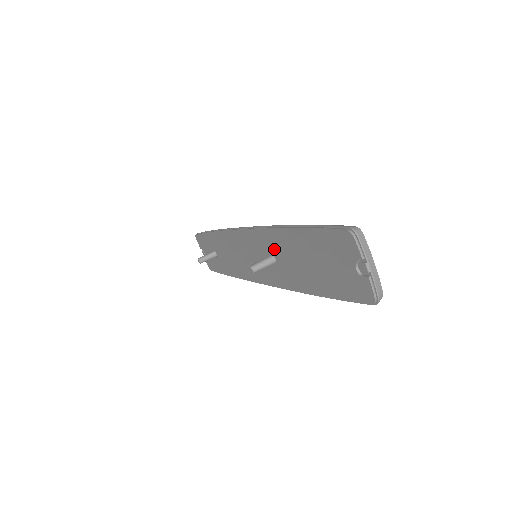
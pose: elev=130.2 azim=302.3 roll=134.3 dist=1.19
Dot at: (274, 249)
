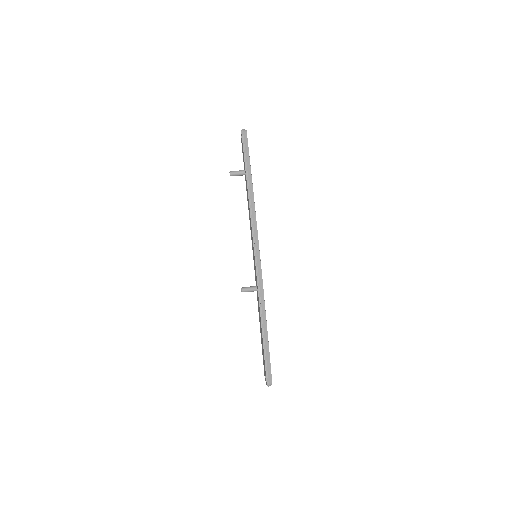
Dot at: occluded
